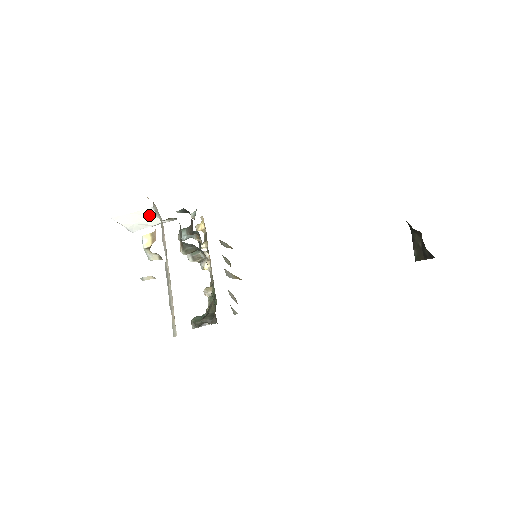
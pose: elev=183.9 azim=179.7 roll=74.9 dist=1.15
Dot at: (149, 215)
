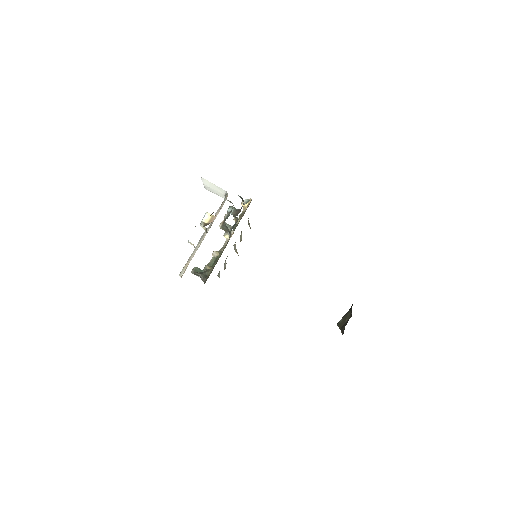
Dot at: (221, 191)
